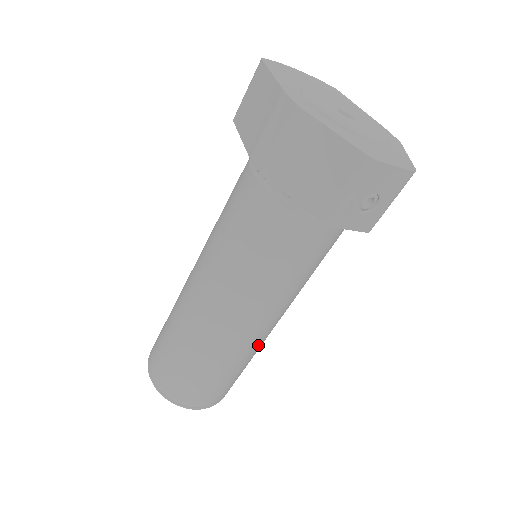
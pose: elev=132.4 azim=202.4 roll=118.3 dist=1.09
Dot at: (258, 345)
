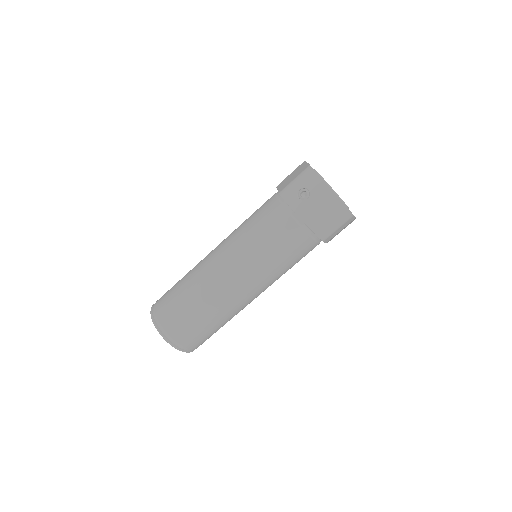
Dot at: (215, 295)
